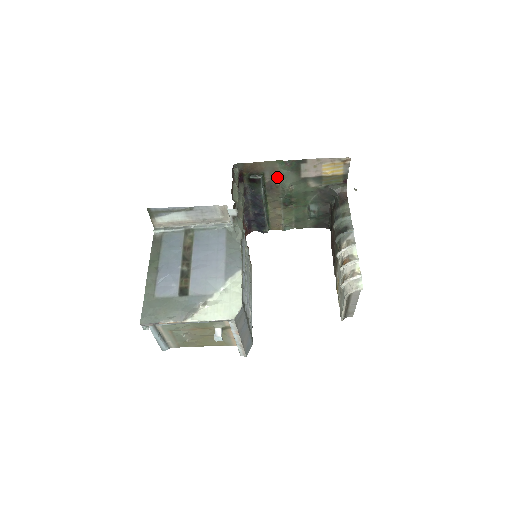
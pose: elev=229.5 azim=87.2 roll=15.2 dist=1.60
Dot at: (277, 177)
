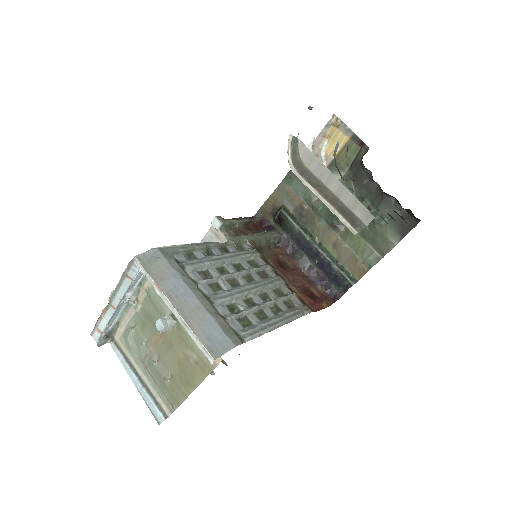
Dot at: (298, 200)
